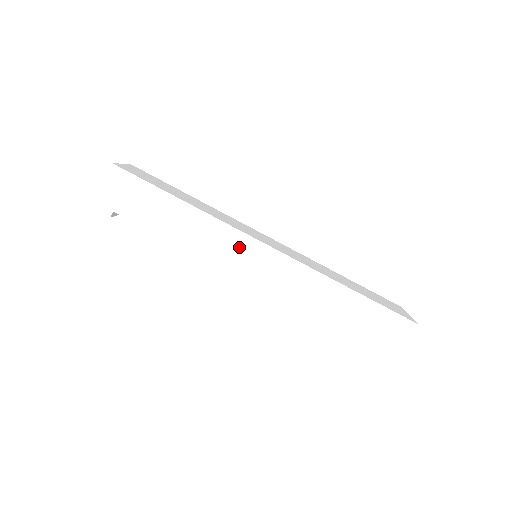
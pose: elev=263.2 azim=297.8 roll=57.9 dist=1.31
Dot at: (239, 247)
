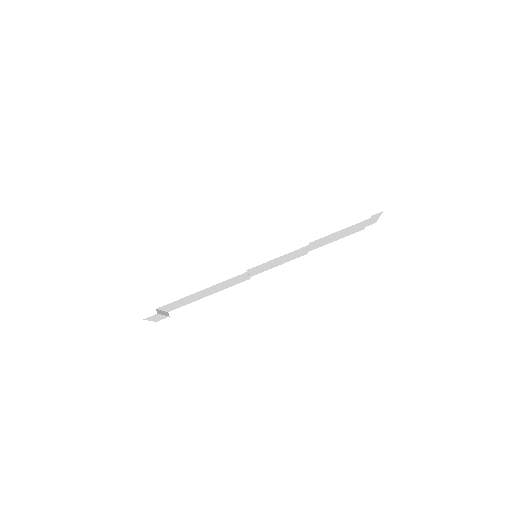
Dot at: (238, 254)
